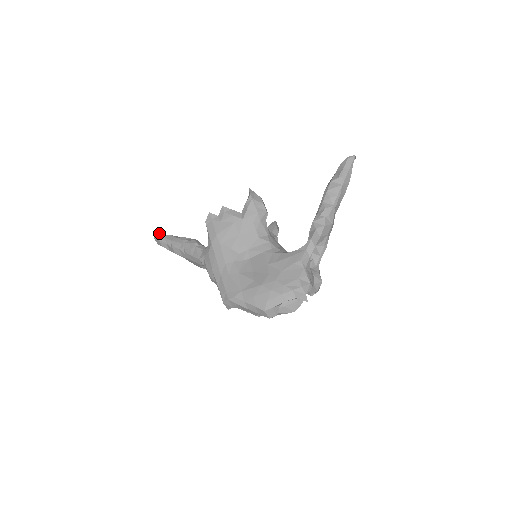
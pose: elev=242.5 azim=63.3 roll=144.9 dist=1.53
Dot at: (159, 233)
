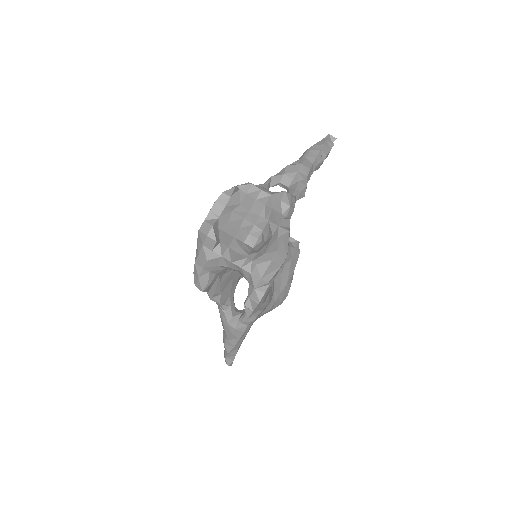
Dot at: occluded
